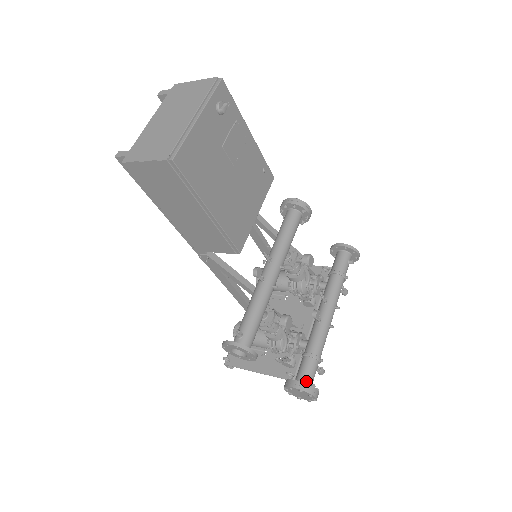
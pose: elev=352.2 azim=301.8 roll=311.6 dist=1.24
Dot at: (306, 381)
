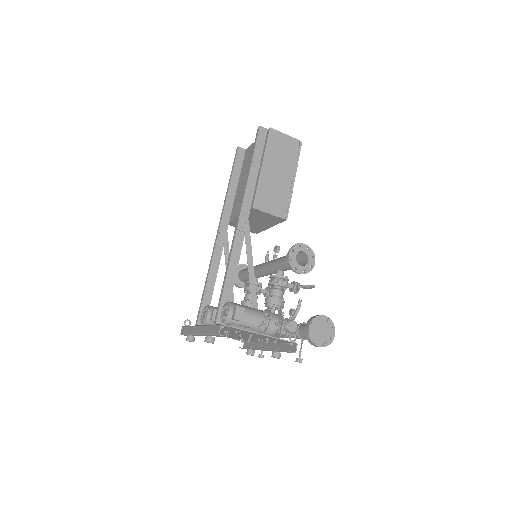
Dot at: occluded
